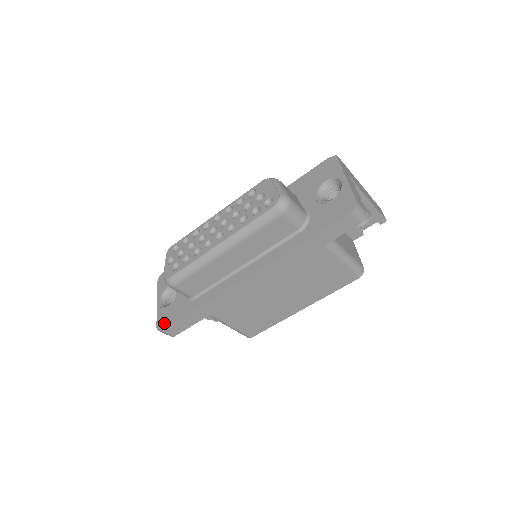
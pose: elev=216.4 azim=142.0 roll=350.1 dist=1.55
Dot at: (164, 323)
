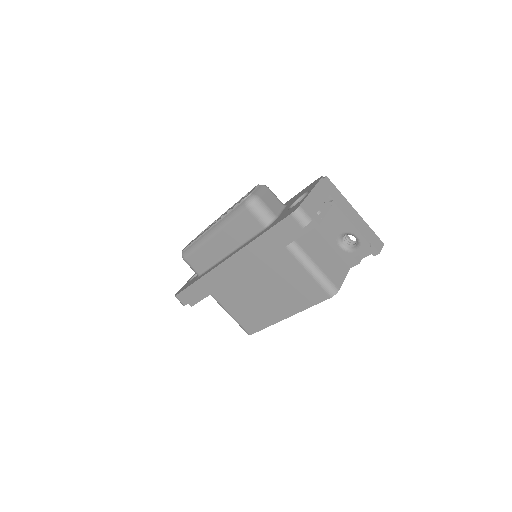
Dot at: (179, 291)
